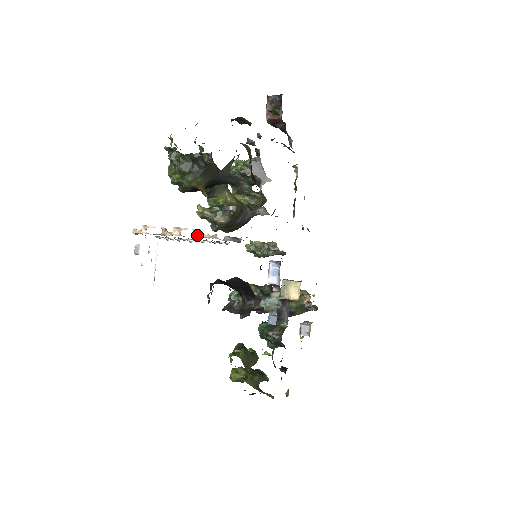
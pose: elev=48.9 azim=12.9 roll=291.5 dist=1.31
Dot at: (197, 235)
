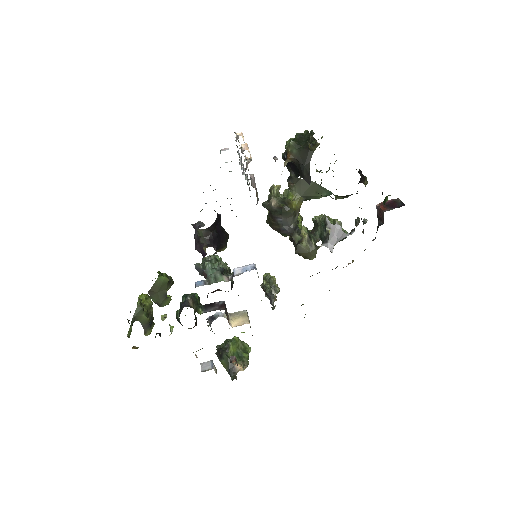
Dot at: occluded
